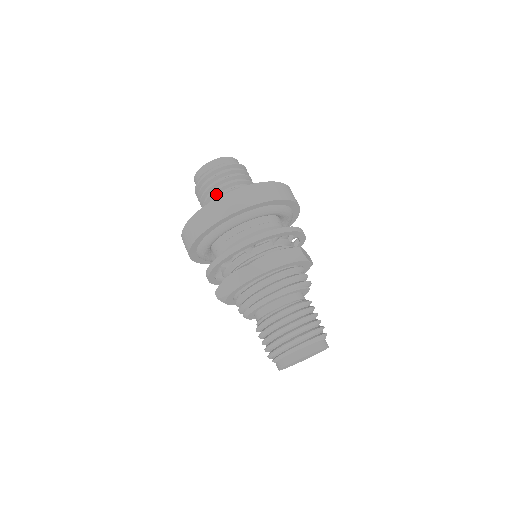
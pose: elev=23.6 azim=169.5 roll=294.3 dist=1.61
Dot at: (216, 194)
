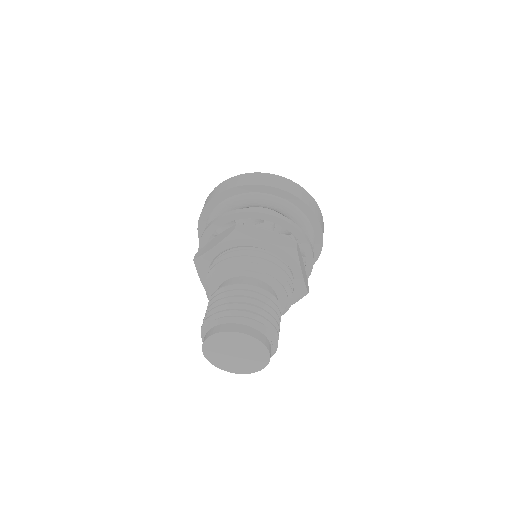
Dot at: occluded
